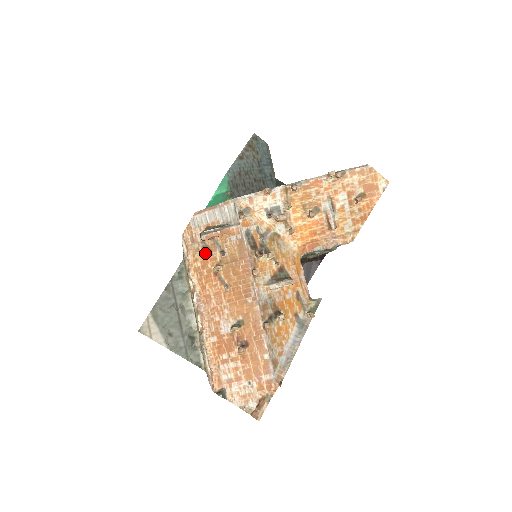
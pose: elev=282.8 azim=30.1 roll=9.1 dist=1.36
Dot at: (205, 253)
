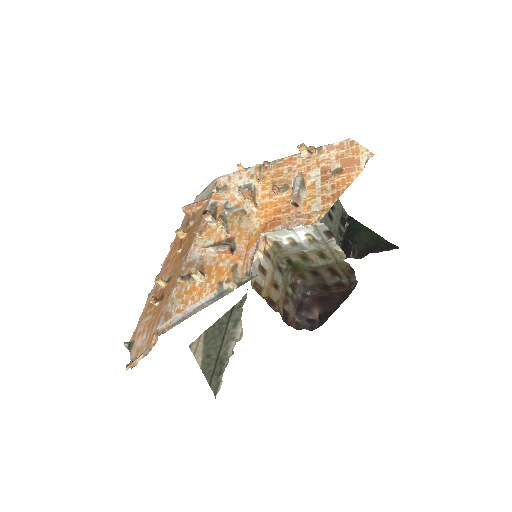
Dot at: (186, 226)
